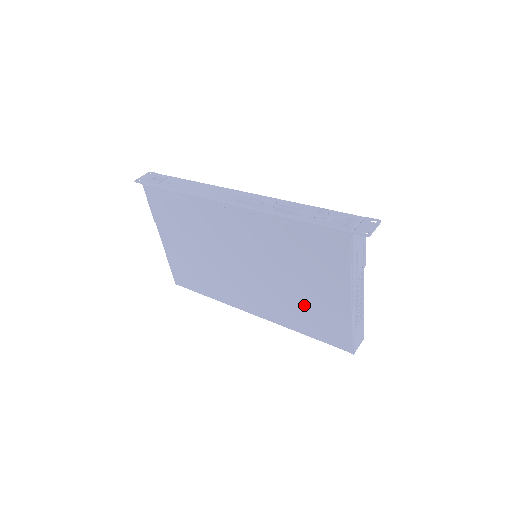
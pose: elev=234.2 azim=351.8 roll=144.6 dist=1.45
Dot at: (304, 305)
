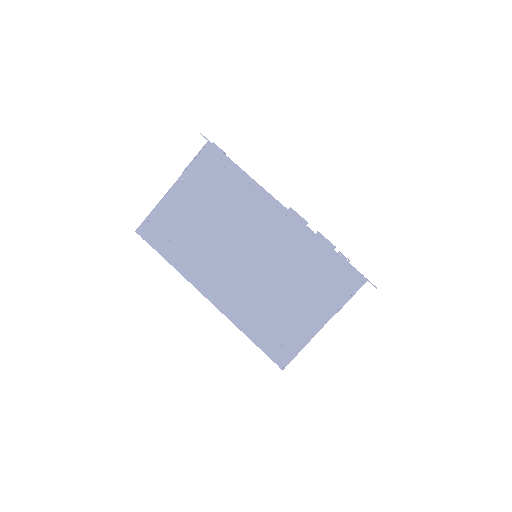
Dot at: (274, 312)
